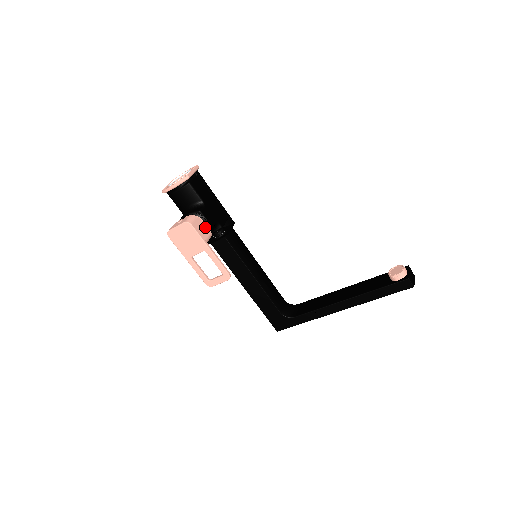
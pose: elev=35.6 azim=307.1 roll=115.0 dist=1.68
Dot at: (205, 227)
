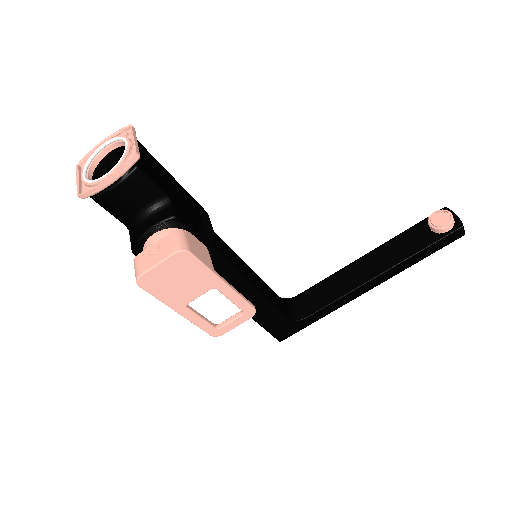
Dot at: (199, 244)
